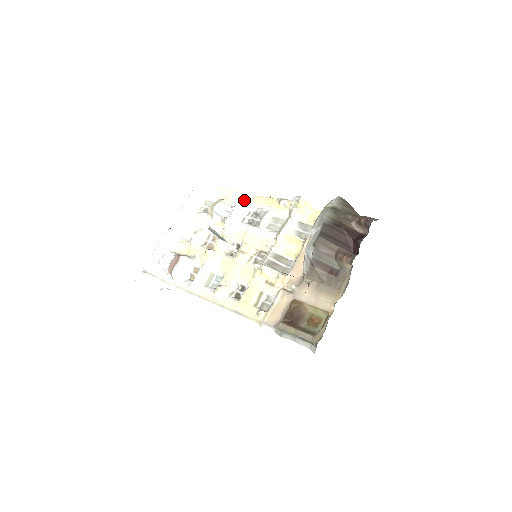
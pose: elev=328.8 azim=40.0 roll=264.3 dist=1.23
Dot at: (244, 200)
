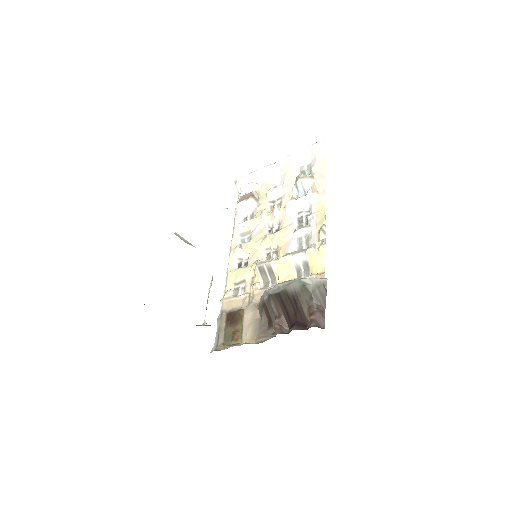
Dot at: (316, 196)
